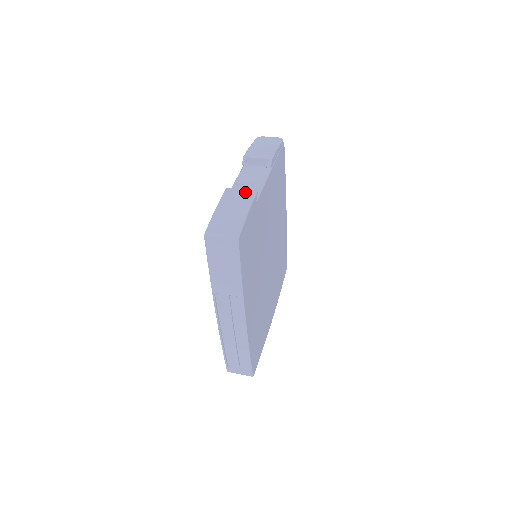
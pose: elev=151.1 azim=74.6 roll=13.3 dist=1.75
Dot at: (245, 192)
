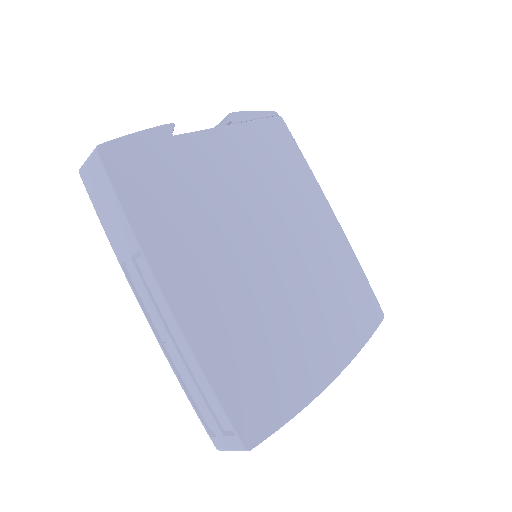
Dot at: occluded
